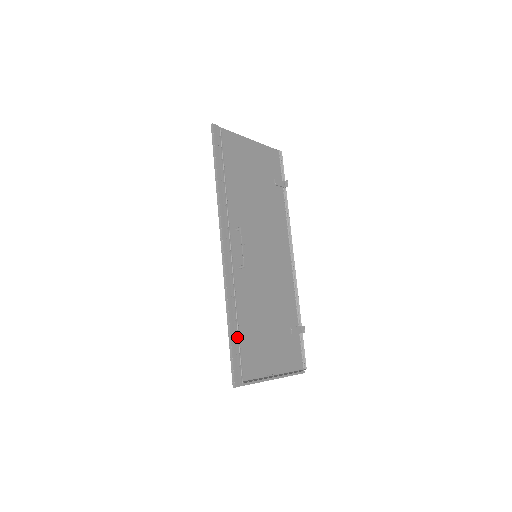
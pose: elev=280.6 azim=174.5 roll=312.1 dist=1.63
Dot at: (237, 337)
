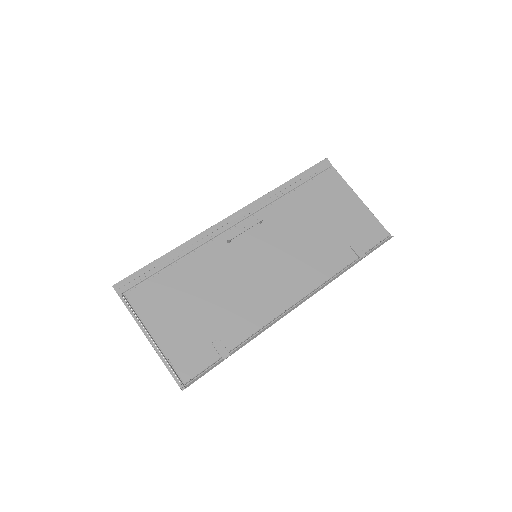
Dot at: (161, 268)
